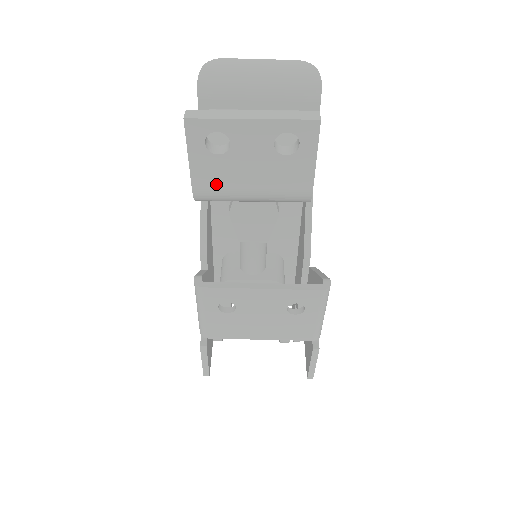
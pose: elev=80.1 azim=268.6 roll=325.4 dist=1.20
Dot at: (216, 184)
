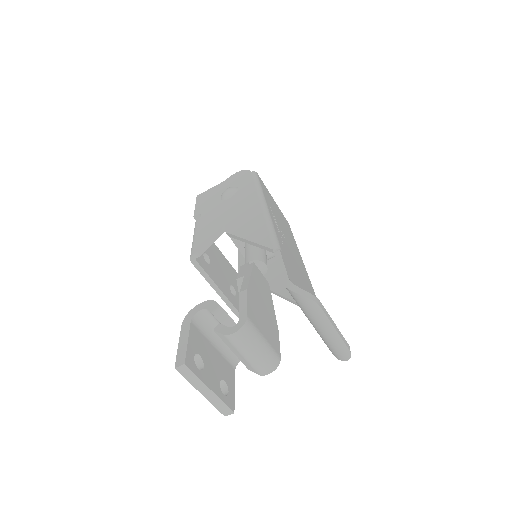
Dot at: occluded
